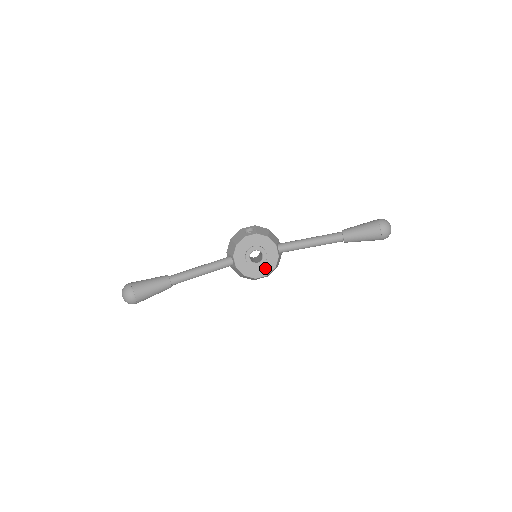
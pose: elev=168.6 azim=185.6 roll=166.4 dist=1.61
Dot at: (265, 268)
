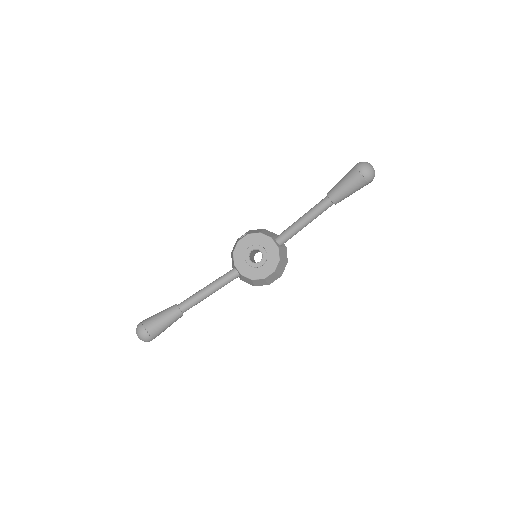
Dot at: (269, 264)
